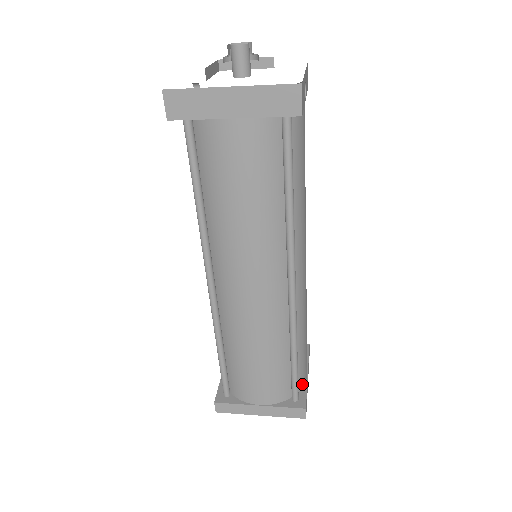
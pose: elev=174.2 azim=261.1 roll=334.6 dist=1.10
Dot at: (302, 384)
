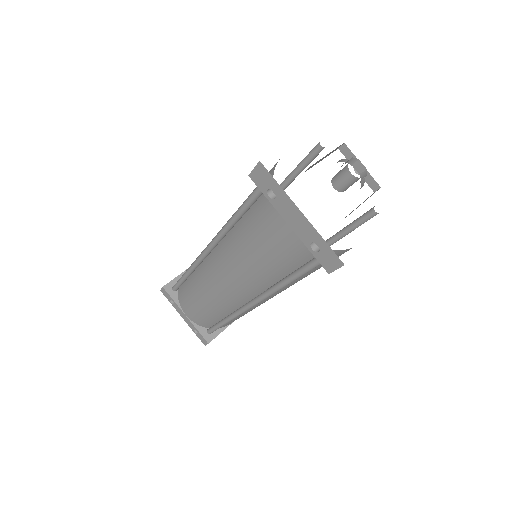
Dot at: occluded
